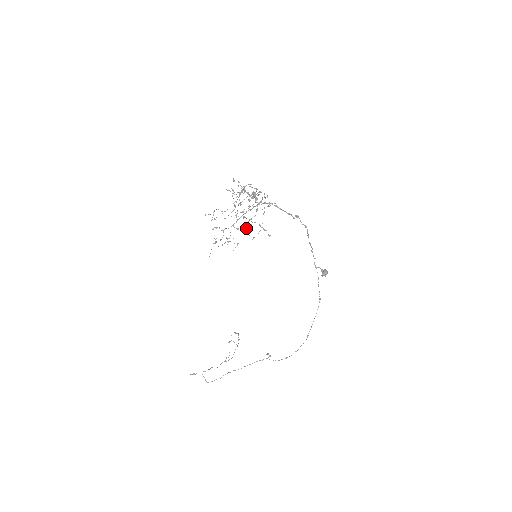
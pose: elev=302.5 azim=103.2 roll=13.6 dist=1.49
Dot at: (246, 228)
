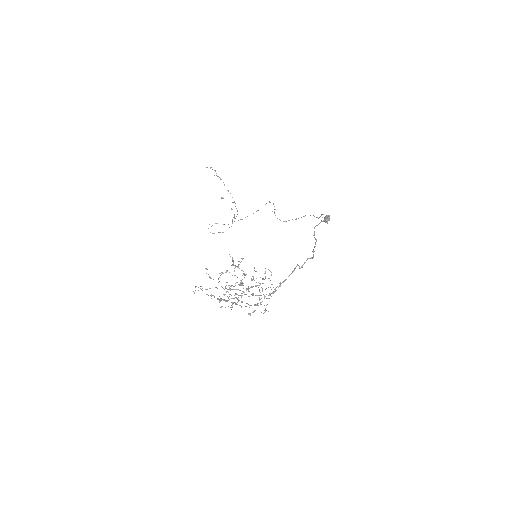
Dot at: occluded
